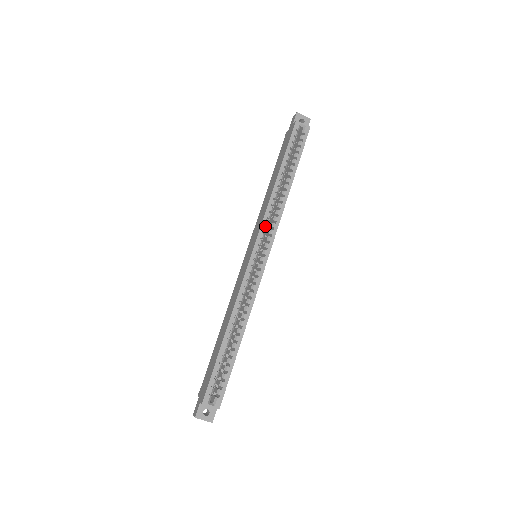
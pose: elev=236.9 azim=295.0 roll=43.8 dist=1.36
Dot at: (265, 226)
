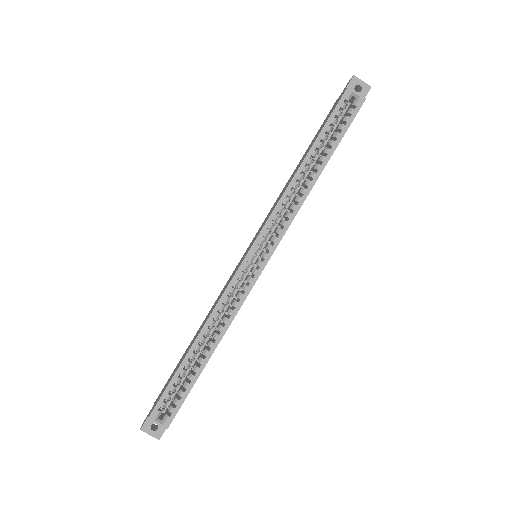
Dot at: (273, 222)
